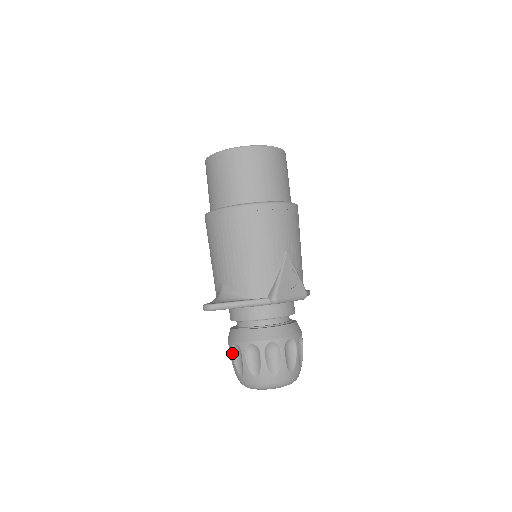
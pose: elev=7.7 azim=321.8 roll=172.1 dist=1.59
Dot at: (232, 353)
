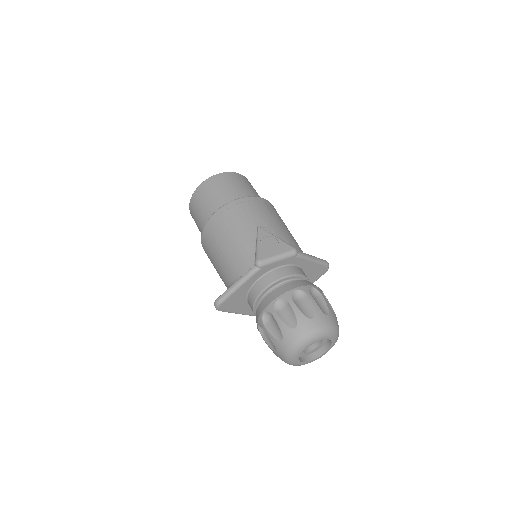
Dot at: (262, 337)
